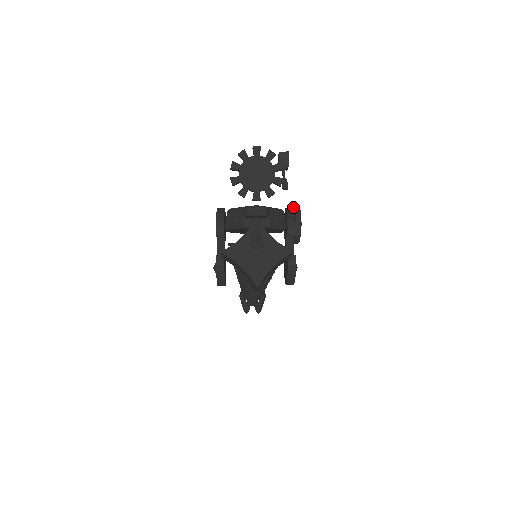
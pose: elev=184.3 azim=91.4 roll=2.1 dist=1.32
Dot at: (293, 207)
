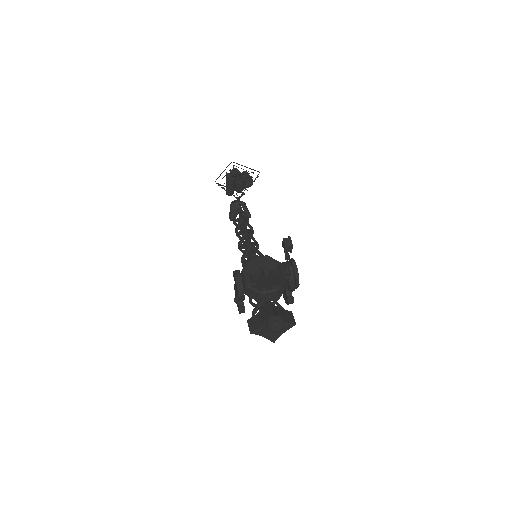
Dot at: (292, 265)
